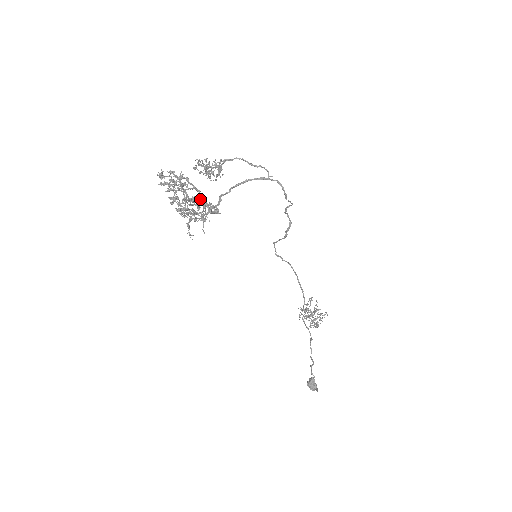
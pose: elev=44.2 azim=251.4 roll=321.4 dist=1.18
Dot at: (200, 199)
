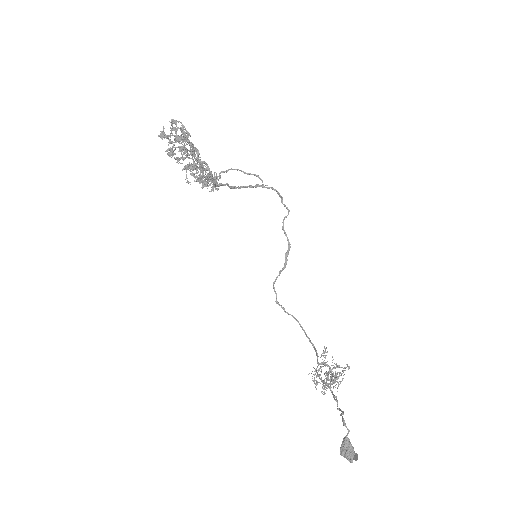
Dot at: (199, 157)
